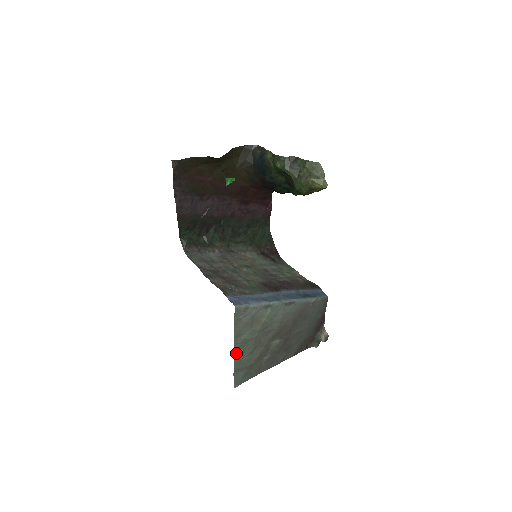
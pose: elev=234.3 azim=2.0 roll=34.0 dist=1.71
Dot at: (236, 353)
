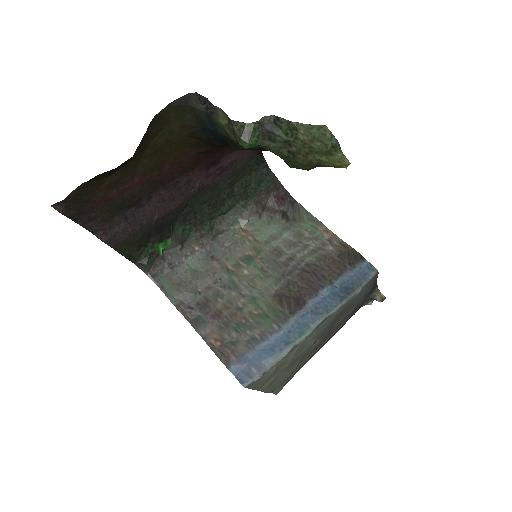
Dot at: (266, 390)
